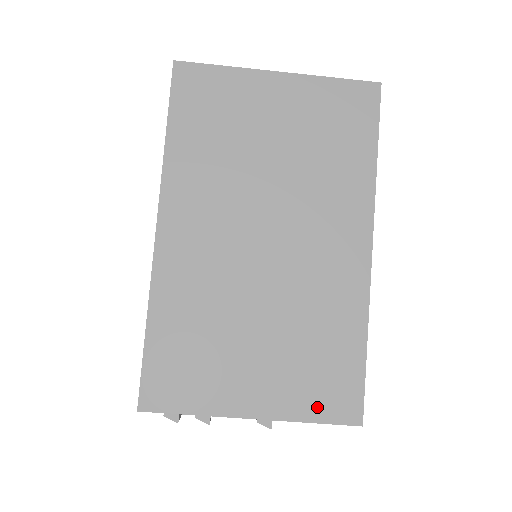
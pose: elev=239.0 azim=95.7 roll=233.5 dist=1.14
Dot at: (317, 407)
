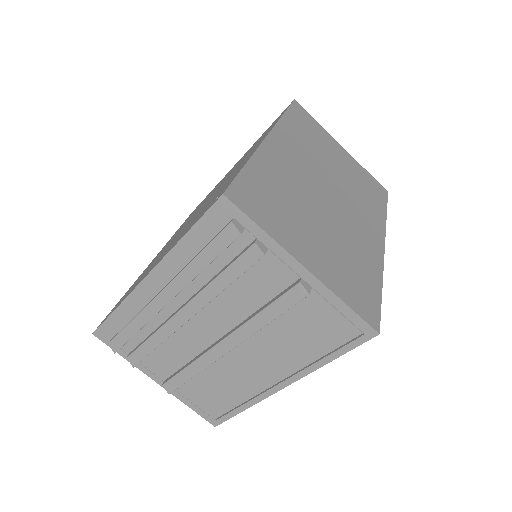
Dot at: (350, 297)
